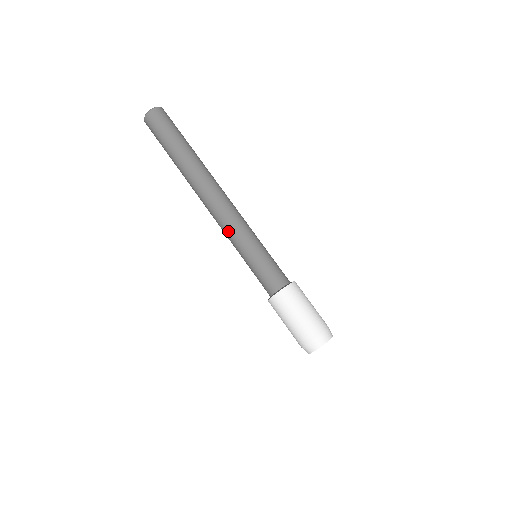
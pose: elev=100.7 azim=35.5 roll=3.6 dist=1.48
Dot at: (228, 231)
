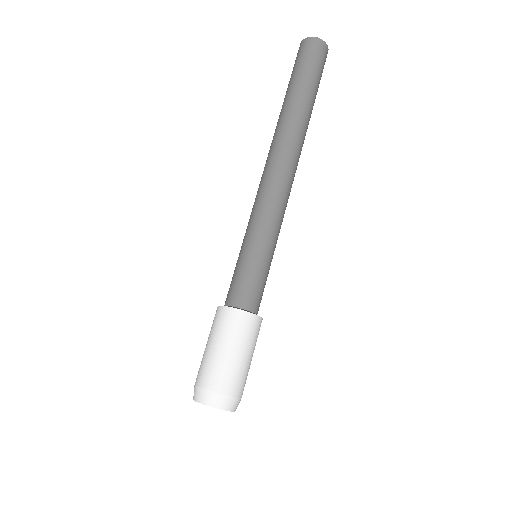
Dot at: (254, 206)
